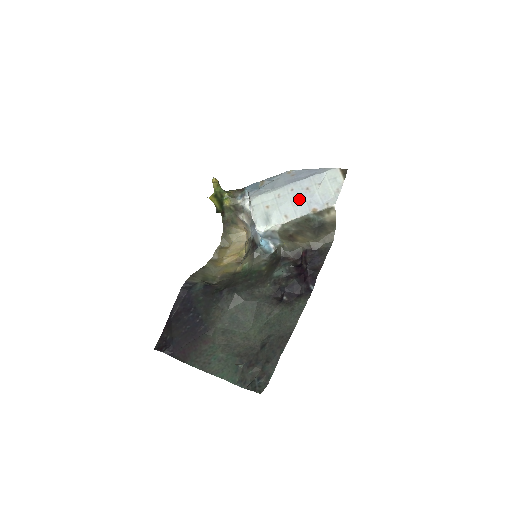
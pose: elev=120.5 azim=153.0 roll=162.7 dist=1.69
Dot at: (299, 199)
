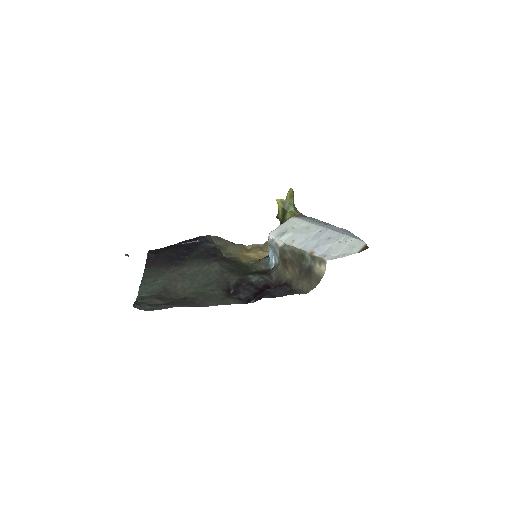
Dot at: (315, 239)
